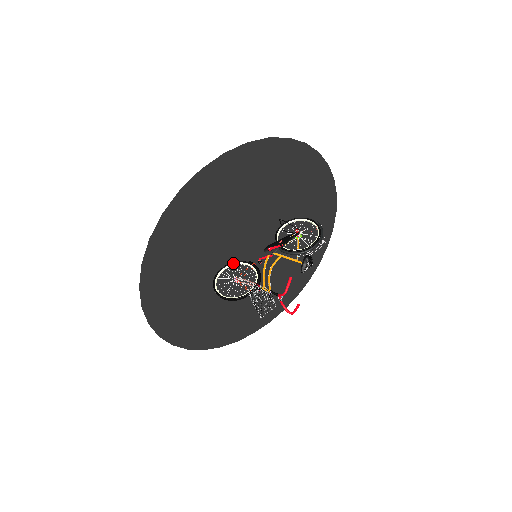
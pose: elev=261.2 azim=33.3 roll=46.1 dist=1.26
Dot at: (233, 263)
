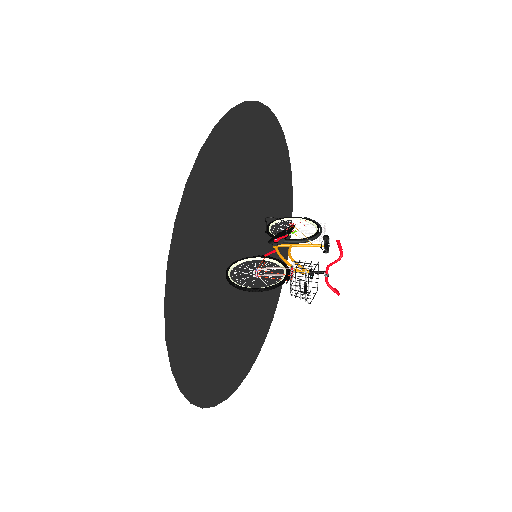
Dot at: (239, 260)
